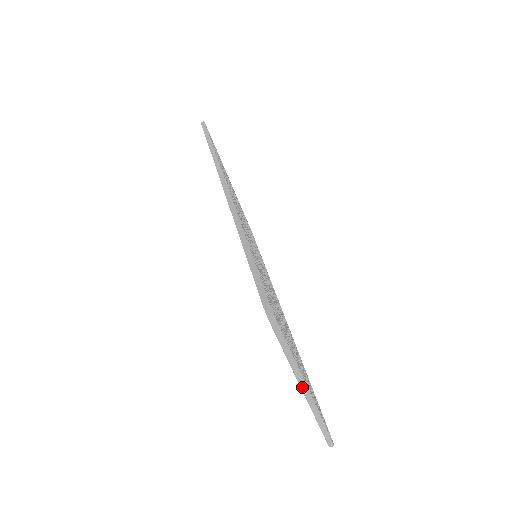
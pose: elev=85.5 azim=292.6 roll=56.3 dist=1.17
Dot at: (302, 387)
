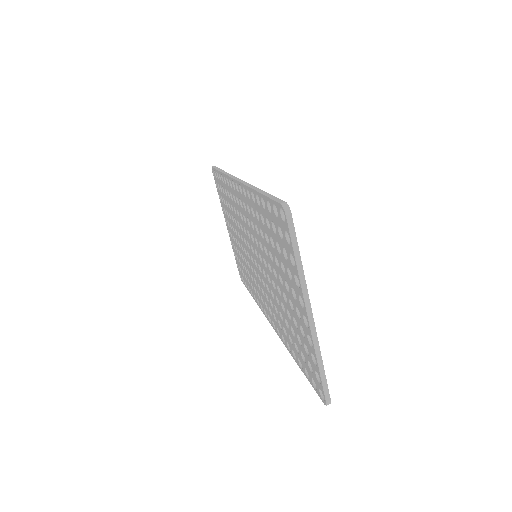
Dot at: (306, 305)
